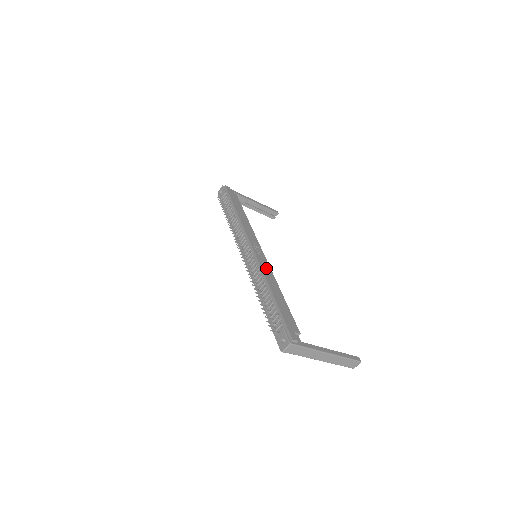
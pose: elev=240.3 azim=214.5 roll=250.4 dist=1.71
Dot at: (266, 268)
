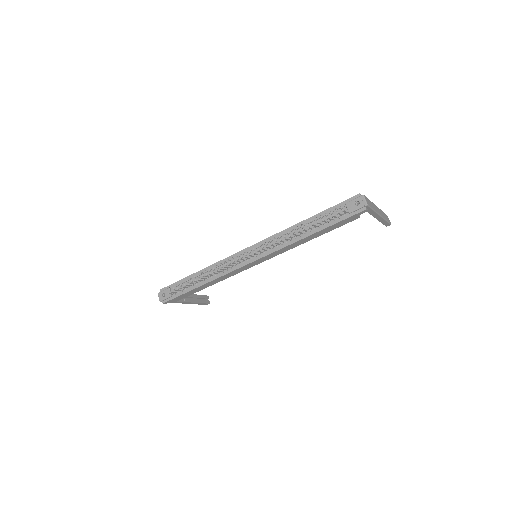
Dot at: occluded
